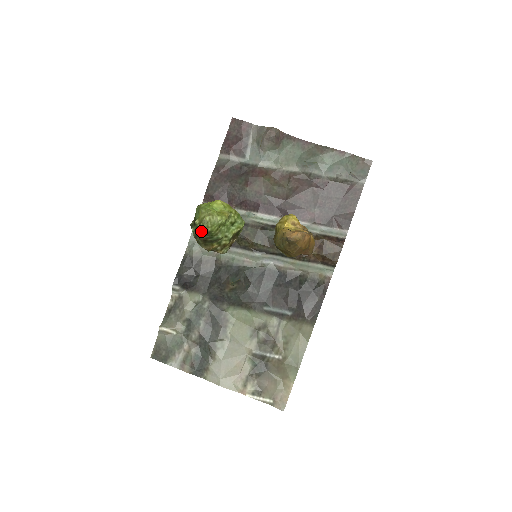
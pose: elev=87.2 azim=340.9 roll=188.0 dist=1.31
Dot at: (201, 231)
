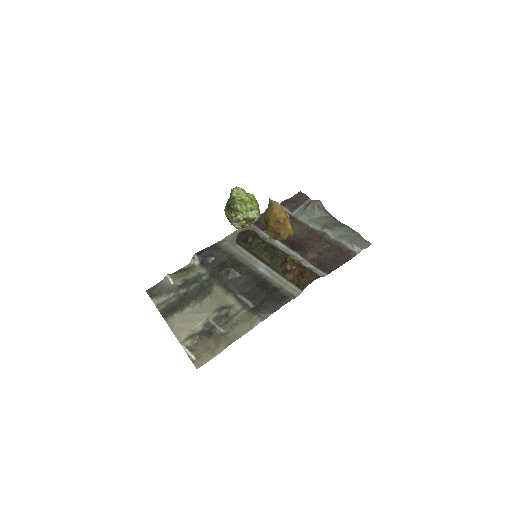
Dot at: (230, 197)
